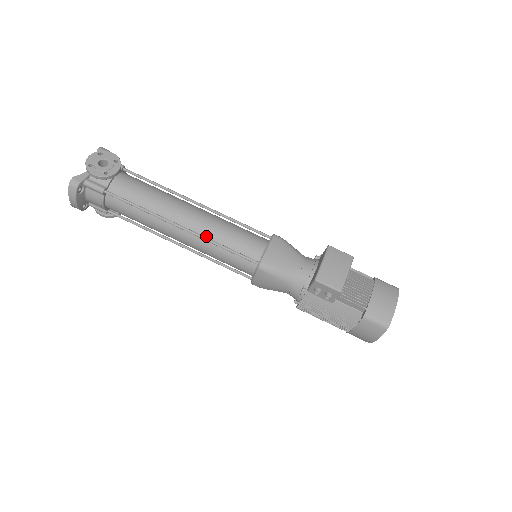
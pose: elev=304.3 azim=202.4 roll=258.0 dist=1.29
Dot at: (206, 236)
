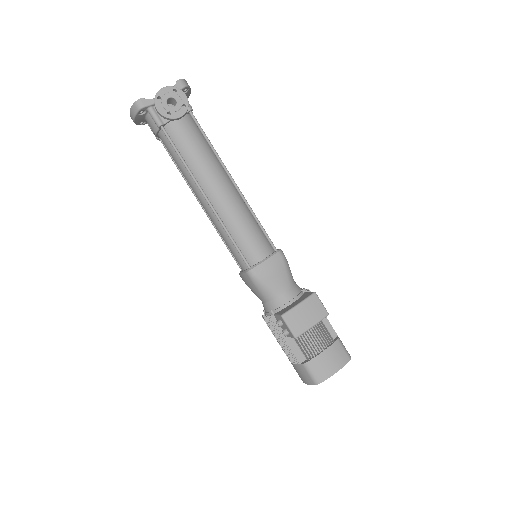
Dot at: (222, 218)
